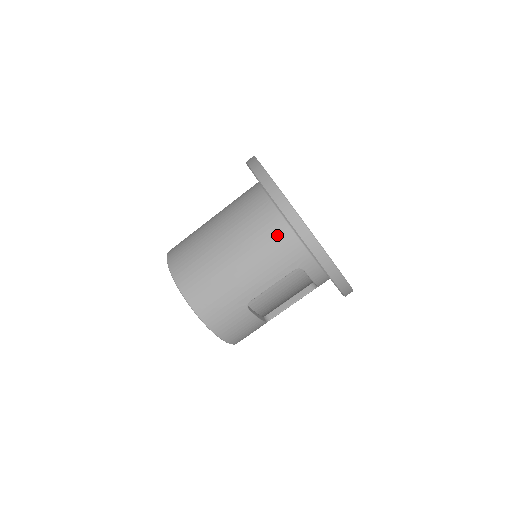
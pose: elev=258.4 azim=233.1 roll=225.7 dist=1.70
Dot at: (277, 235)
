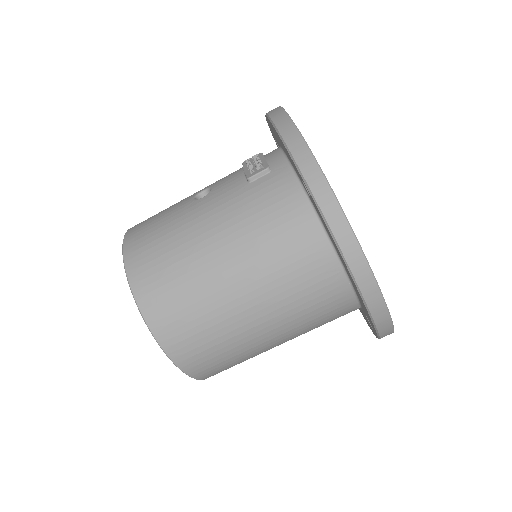
Dot at: (338, 311)
